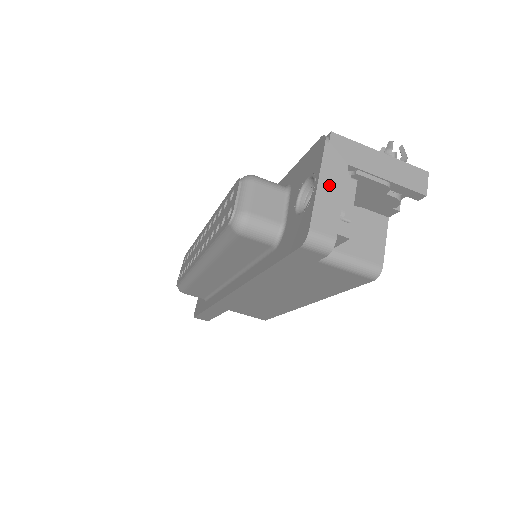
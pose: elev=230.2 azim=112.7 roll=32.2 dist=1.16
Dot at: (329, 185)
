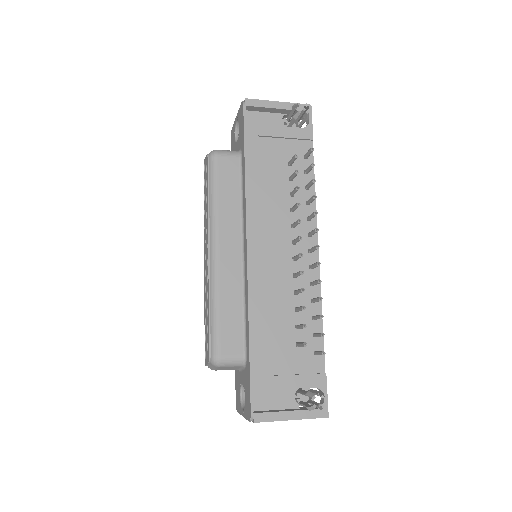
Dot at: occluded
